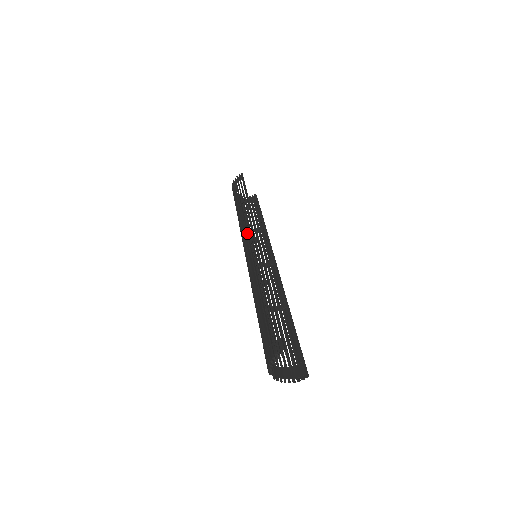
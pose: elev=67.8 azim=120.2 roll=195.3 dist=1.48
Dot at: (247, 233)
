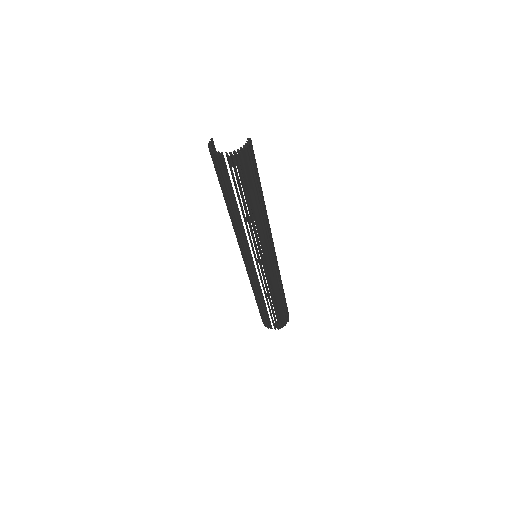
Dot at: occluded
